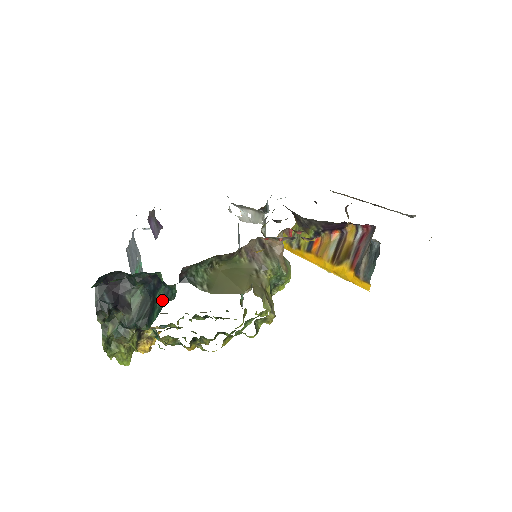
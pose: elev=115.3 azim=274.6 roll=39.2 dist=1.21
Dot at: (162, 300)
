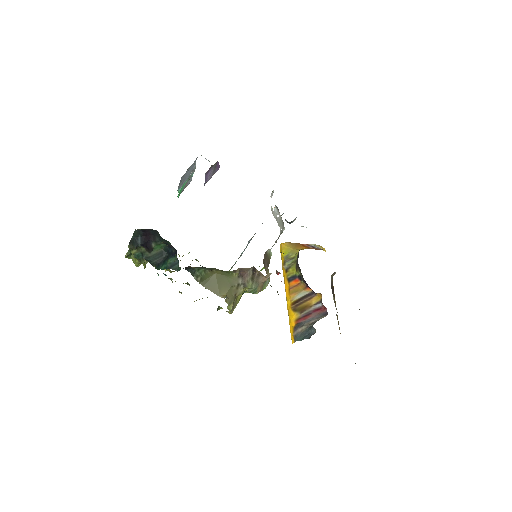
Dot at: (171, 265)
